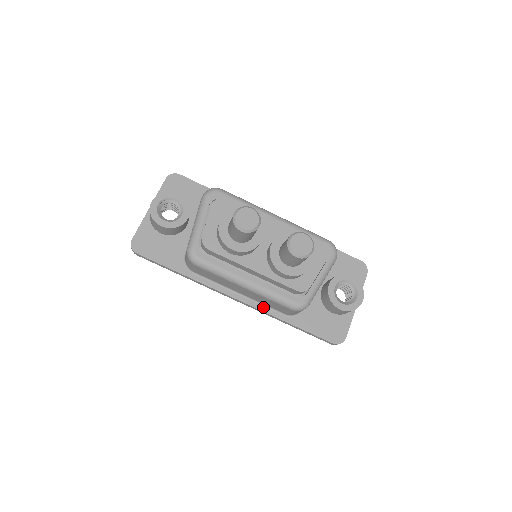
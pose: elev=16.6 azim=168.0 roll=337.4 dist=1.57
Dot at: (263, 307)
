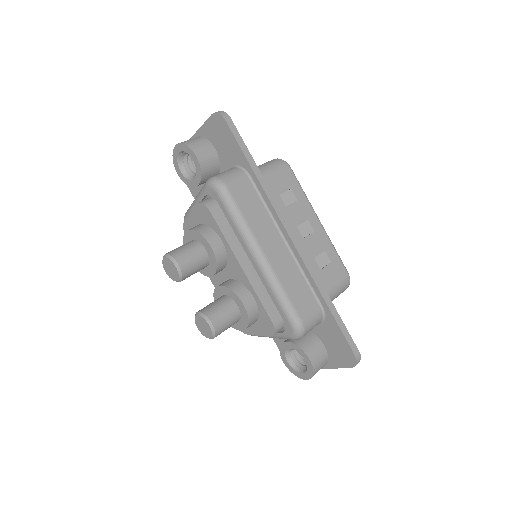
Dot at: occluded
